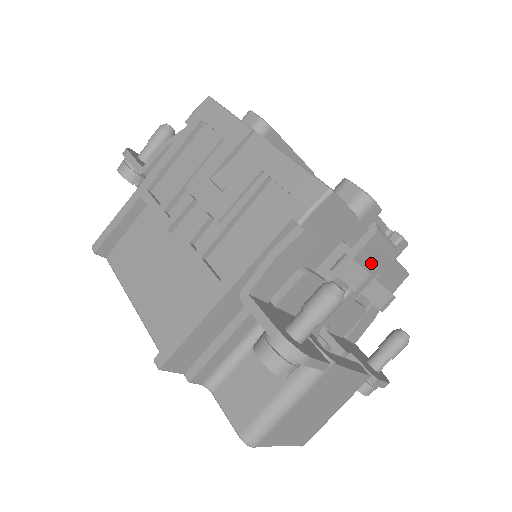
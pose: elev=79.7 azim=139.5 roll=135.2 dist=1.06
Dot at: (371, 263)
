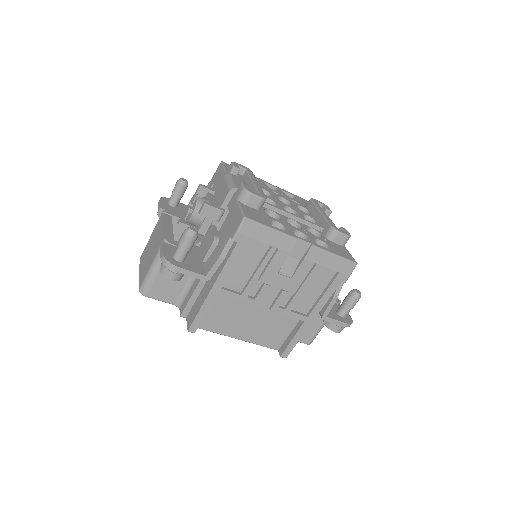
Dot at: occluded
